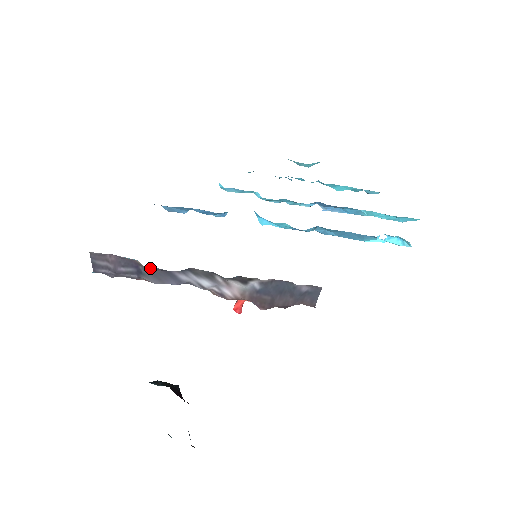
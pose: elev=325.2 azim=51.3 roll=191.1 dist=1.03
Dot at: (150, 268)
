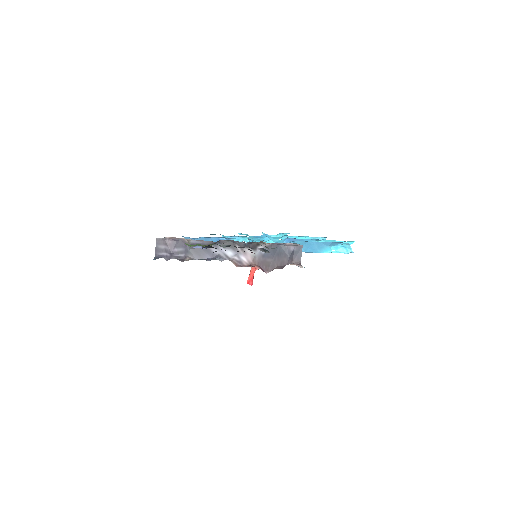
Dot at: (194, 246)
